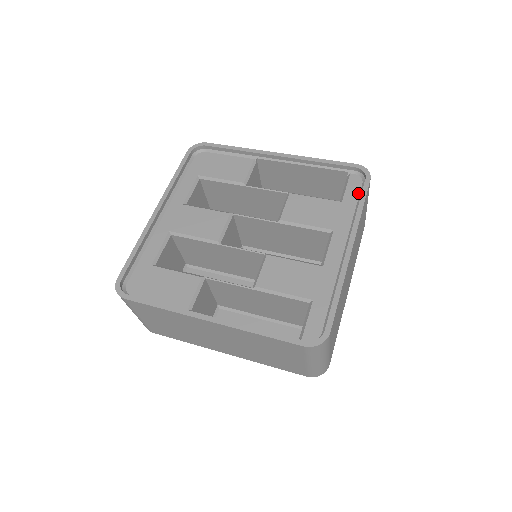
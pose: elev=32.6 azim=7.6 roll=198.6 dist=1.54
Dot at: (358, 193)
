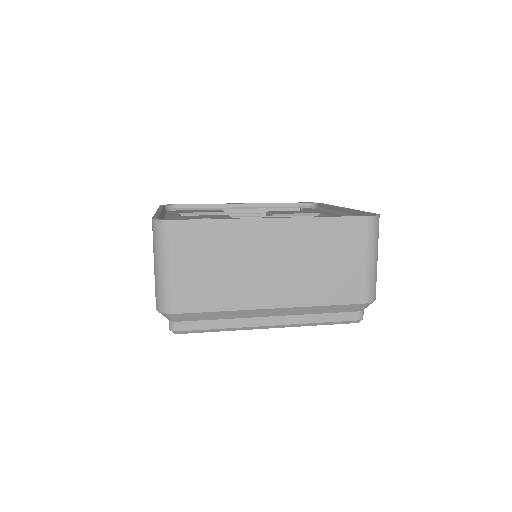
Dot at: (318, 209)
